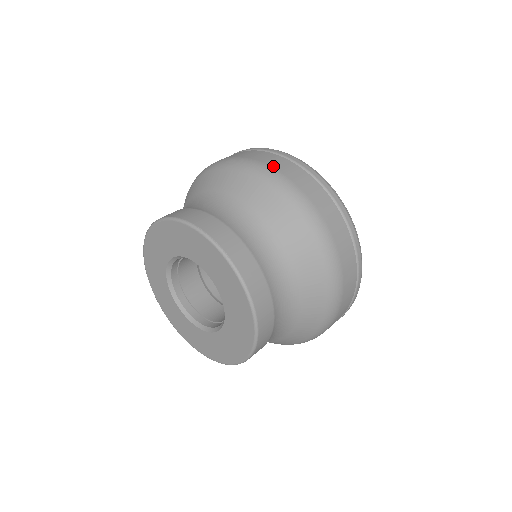
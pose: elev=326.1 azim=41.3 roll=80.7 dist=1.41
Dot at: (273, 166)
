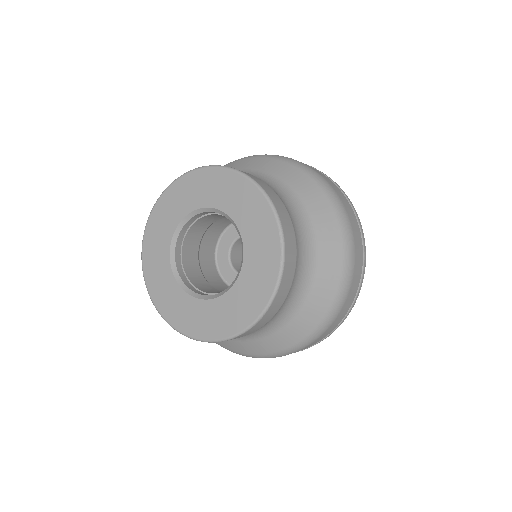
Dot at: occluded
